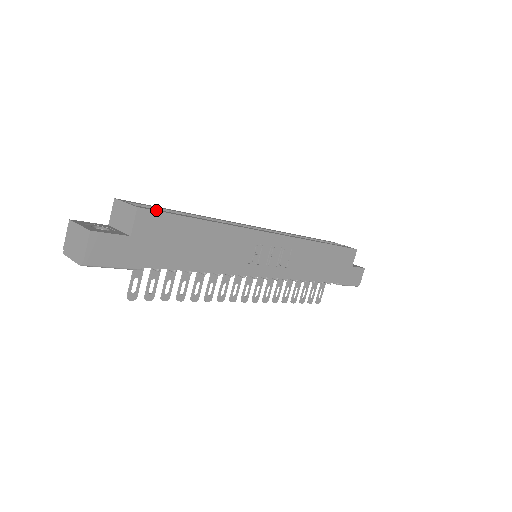
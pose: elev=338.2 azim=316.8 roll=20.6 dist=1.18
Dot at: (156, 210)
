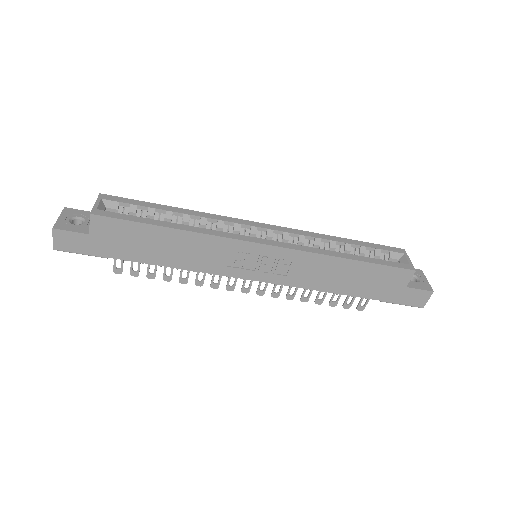
Dot at: (111, 216)
